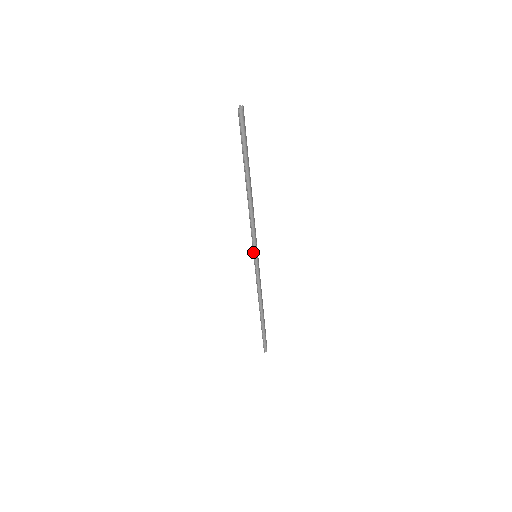
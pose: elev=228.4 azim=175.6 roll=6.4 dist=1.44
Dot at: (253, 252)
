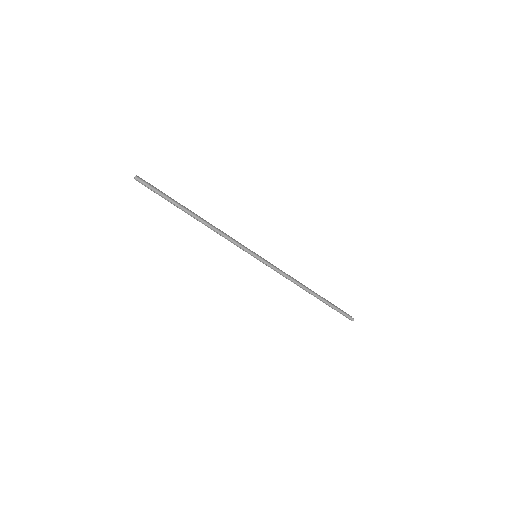
Dot at: occluded
